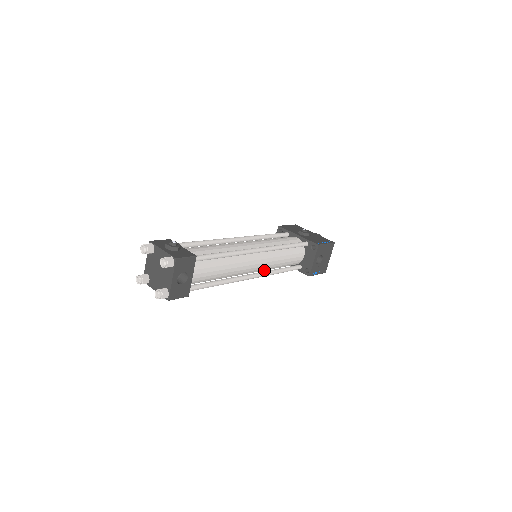
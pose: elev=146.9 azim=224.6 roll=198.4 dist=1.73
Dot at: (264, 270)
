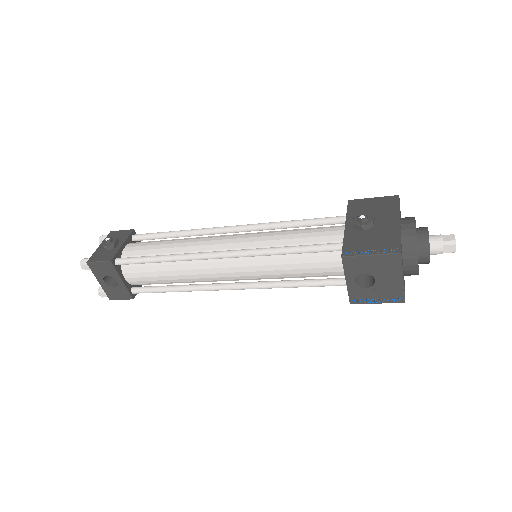
Dot at: occluded
